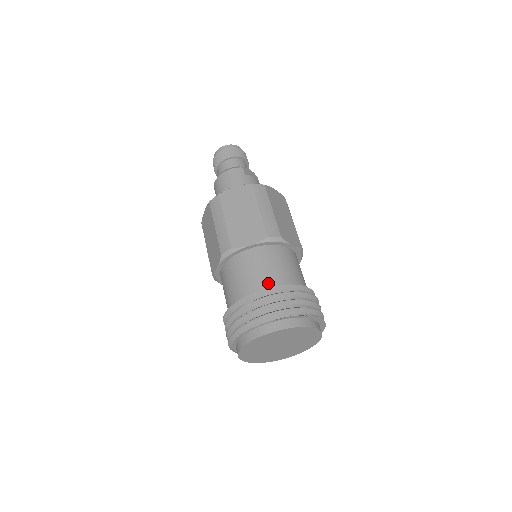
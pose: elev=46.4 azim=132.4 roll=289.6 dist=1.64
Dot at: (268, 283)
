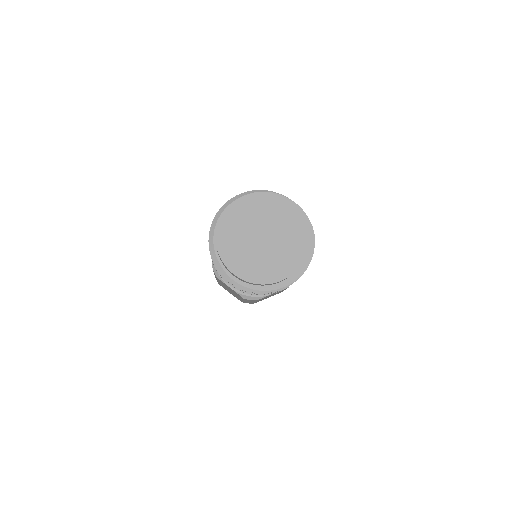
Dot at: occluded
